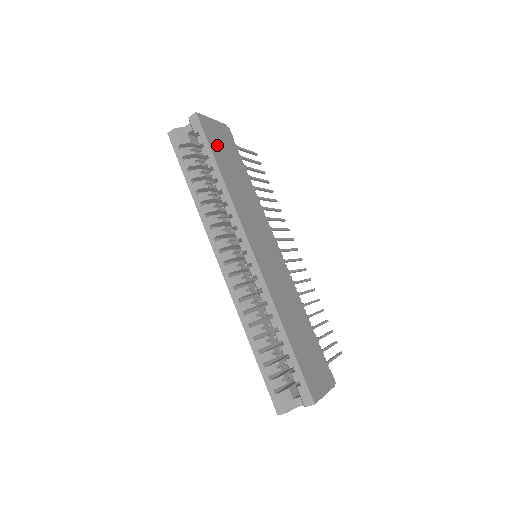
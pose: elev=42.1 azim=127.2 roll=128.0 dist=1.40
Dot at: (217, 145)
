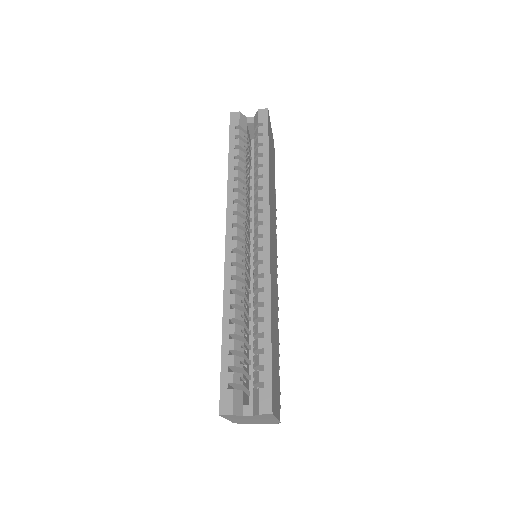
Dot at: (270, 144)
